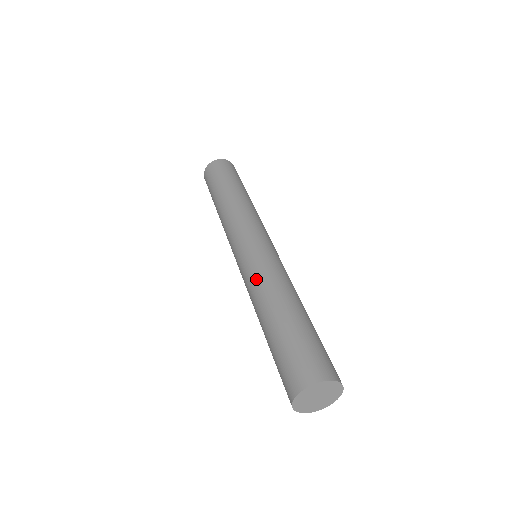
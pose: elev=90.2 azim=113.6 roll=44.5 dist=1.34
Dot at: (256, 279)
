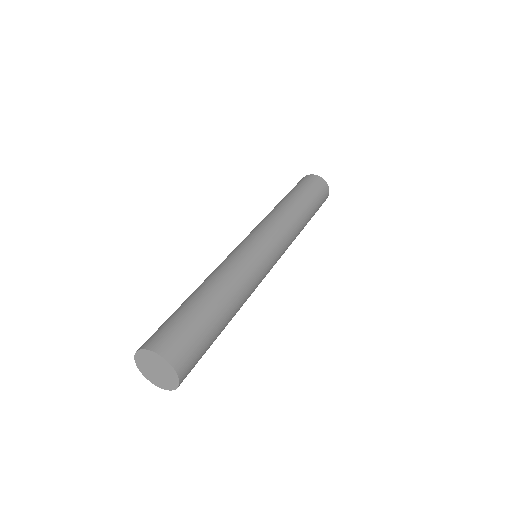
Dot at: (227, 263)
